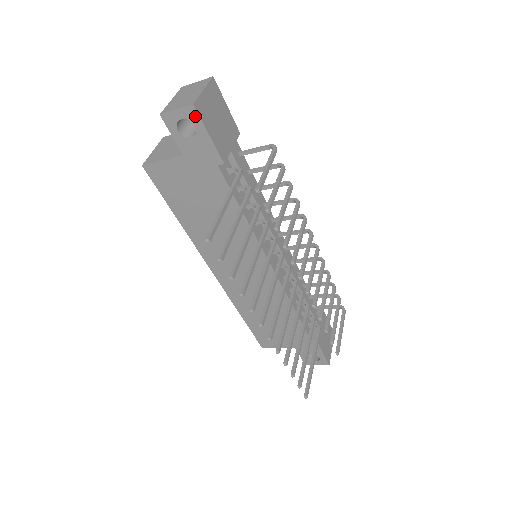
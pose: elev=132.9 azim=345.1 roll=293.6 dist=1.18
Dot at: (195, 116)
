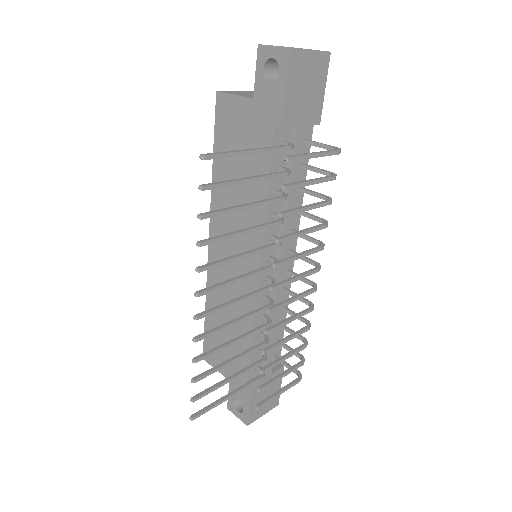
Dot at: (285, 61)
